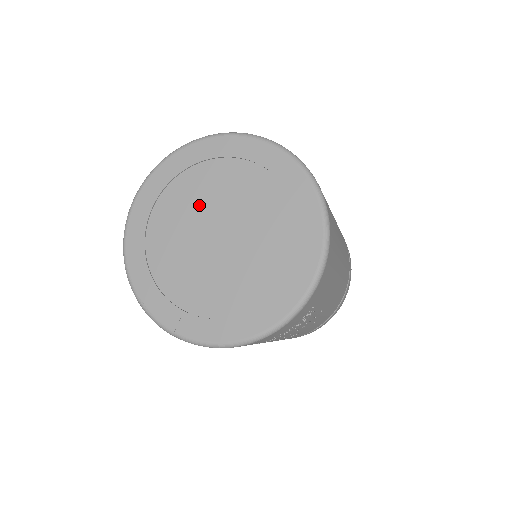
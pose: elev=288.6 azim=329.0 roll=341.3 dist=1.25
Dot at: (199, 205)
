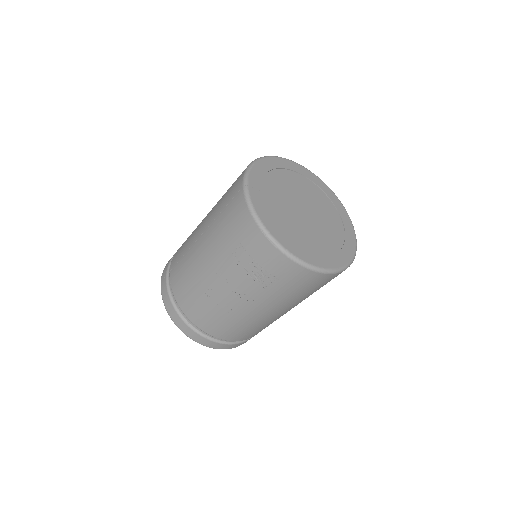
Dot at: (312, 199)
